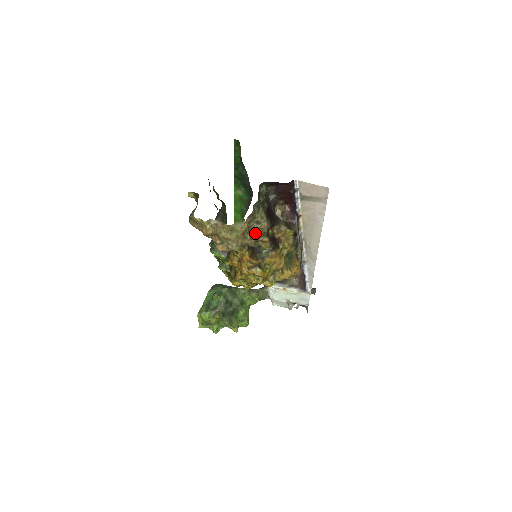
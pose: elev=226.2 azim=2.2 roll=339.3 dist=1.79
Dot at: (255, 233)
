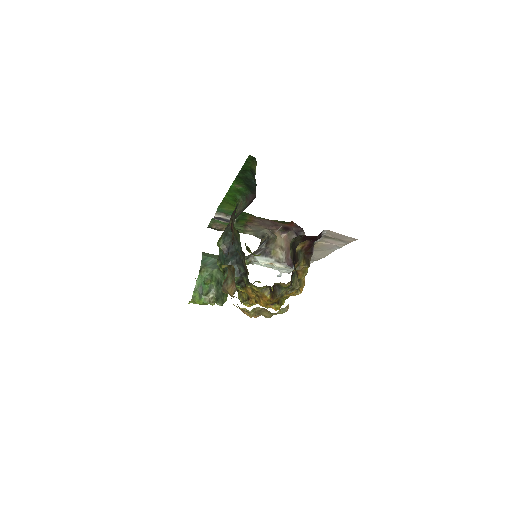
Dot at: (284, 290)
